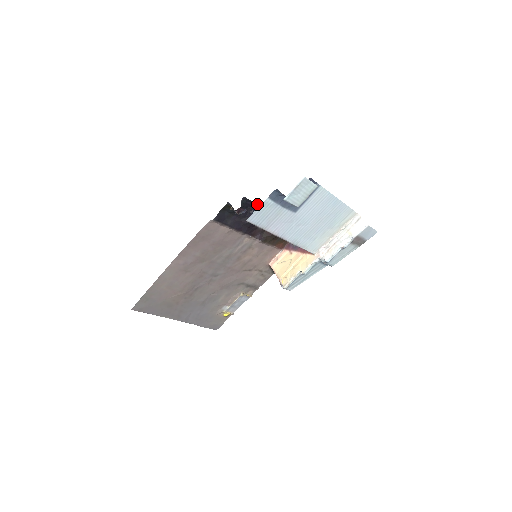
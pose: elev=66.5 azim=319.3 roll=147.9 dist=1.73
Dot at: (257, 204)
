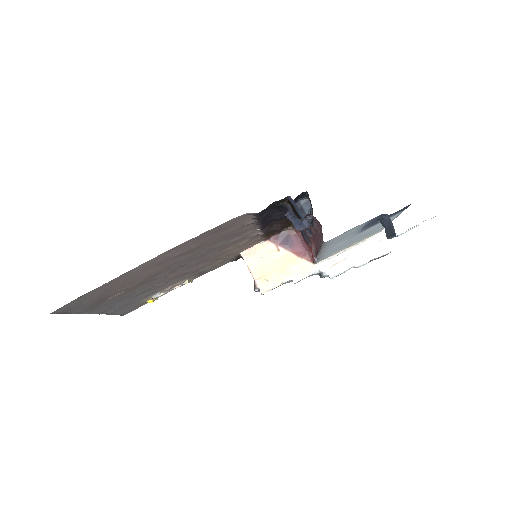
Dot at: (305, 199)
